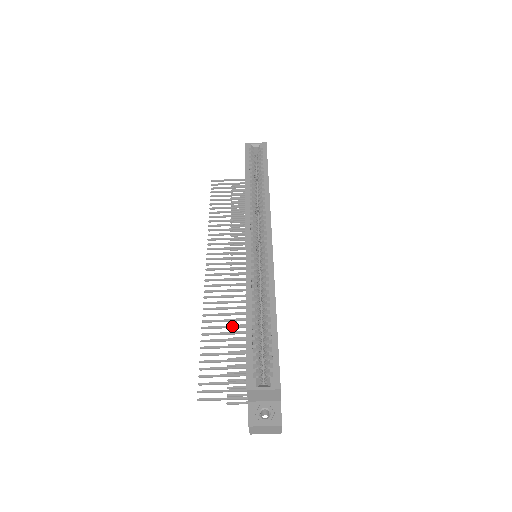
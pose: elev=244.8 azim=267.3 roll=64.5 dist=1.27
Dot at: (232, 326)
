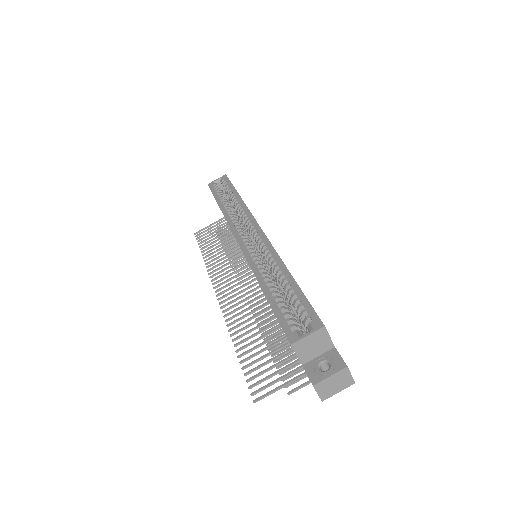
Dot at: (261, 324)
